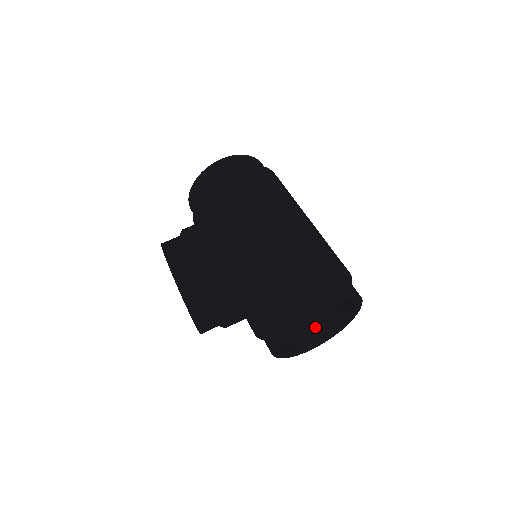
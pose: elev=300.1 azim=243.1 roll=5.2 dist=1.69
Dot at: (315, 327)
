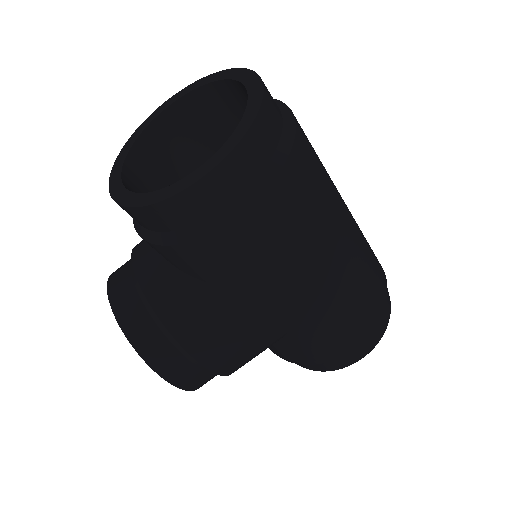
Dot at: occluded
